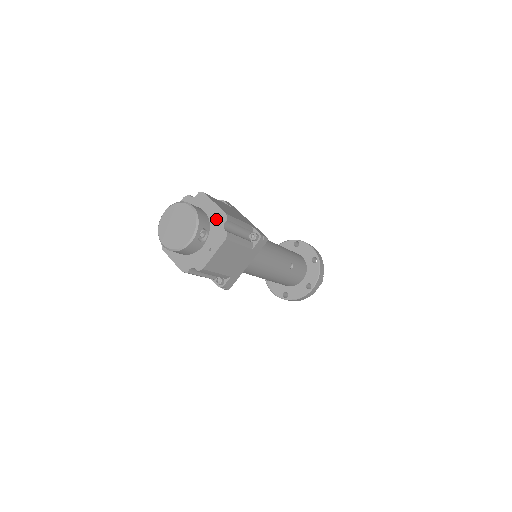
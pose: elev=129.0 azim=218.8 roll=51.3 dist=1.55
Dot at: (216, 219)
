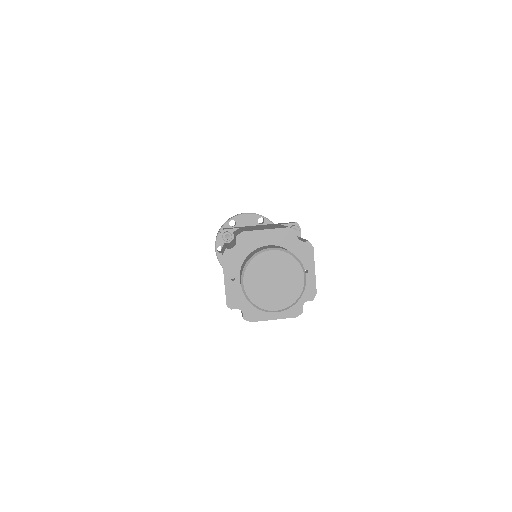
Dot at: (284, 241)
